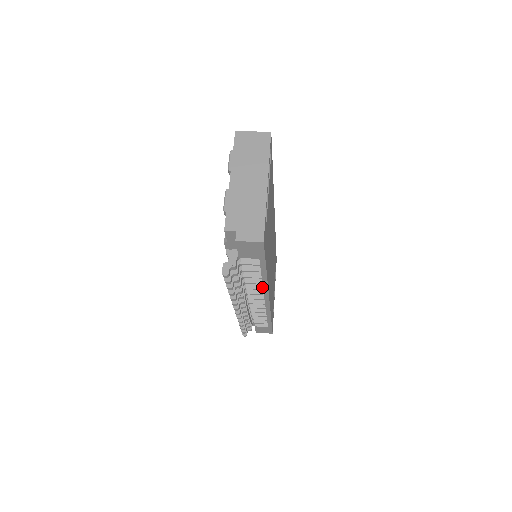
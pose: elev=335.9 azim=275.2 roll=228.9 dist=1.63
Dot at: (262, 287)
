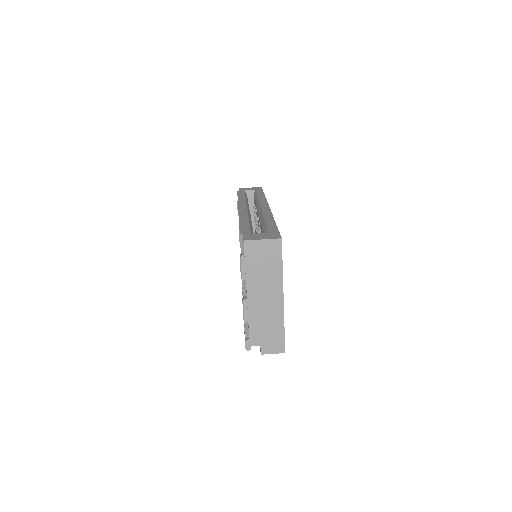
Dot at: occluded
